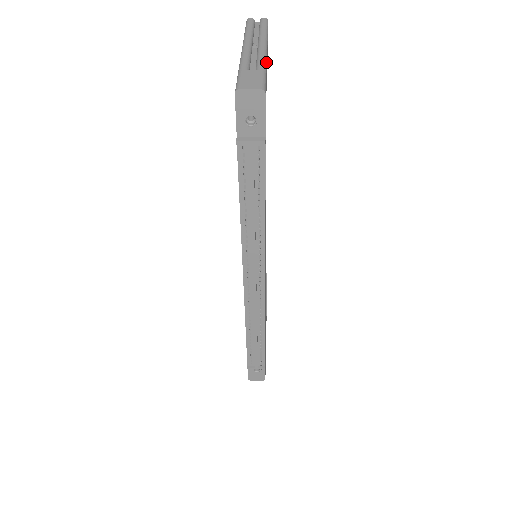
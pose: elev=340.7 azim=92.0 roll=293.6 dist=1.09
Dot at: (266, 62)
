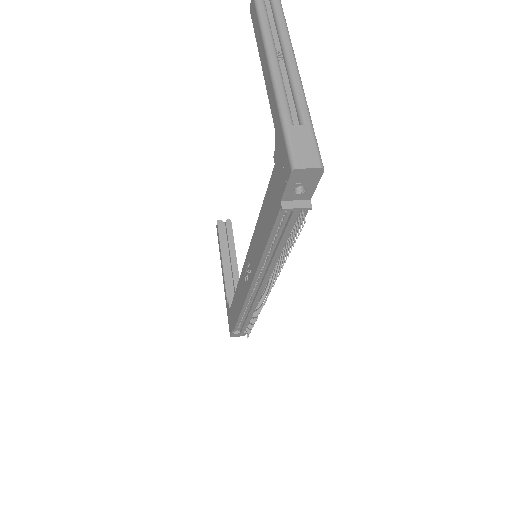
Dot at: (306, 101)
